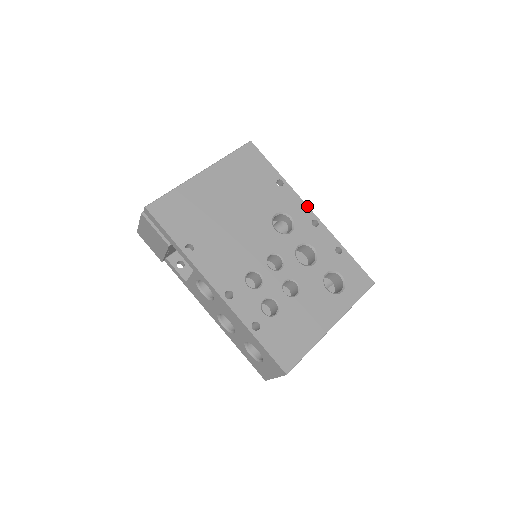
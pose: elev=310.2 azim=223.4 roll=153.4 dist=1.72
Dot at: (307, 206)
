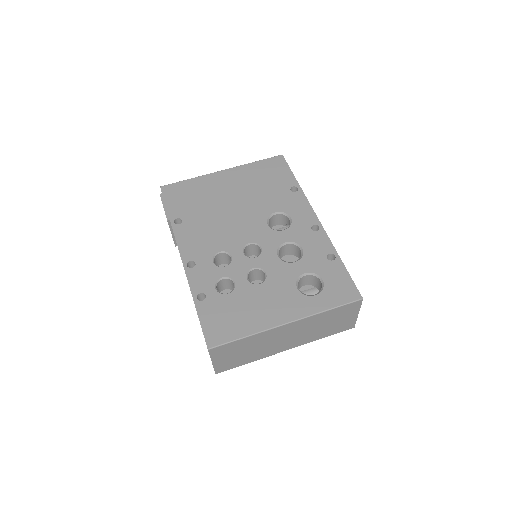
Dot at: (314, 212)
